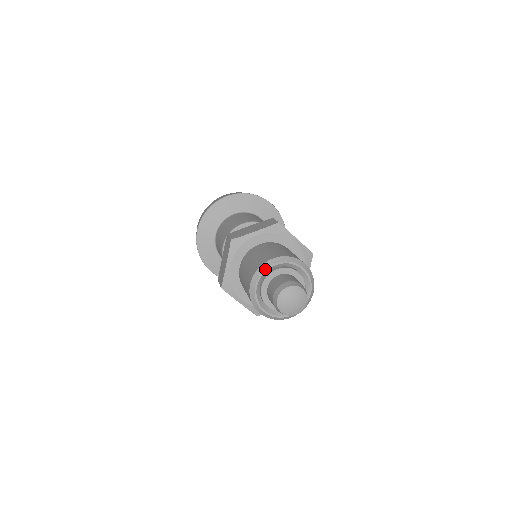
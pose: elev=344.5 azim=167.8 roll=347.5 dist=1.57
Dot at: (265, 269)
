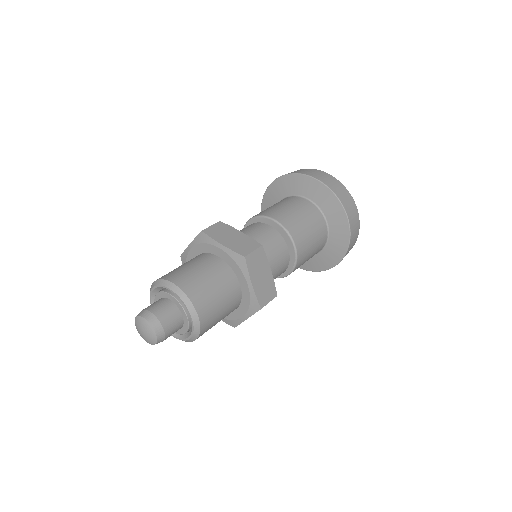
Dot at: (150, 294)
